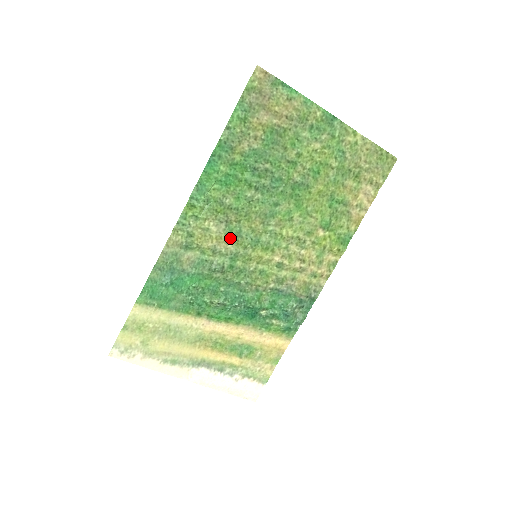
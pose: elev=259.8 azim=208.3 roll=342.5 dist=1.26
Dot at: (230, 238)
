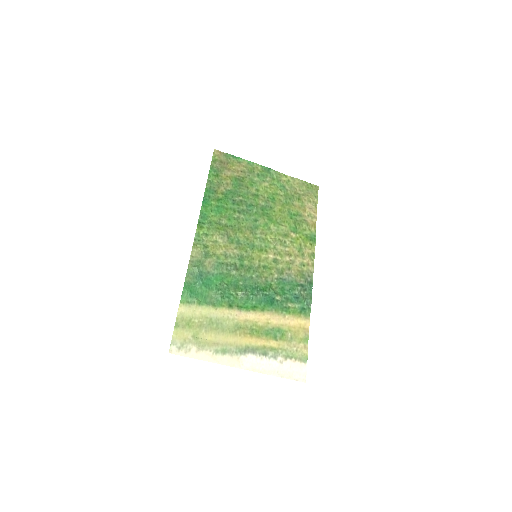
Dot at: (233, 246)
